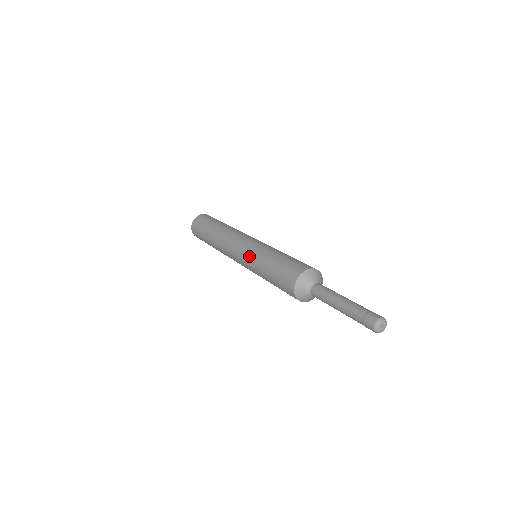
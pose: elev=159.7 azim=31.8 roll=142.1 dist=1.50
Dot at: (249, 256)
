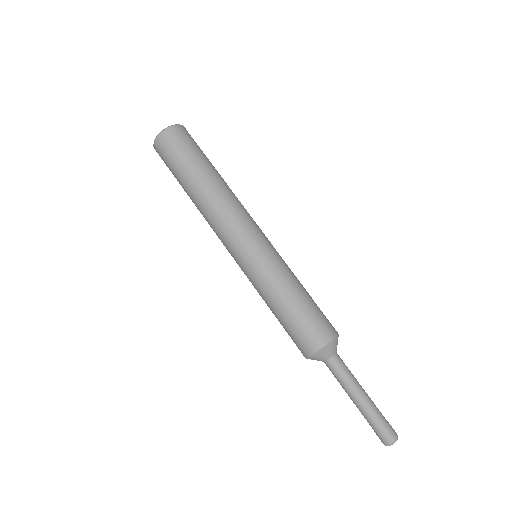
Dot at: occluded
